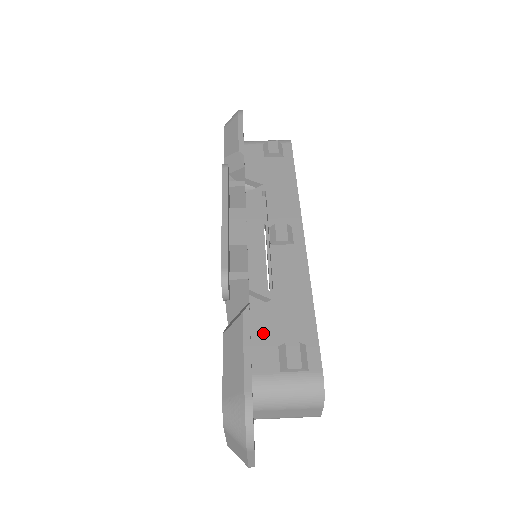
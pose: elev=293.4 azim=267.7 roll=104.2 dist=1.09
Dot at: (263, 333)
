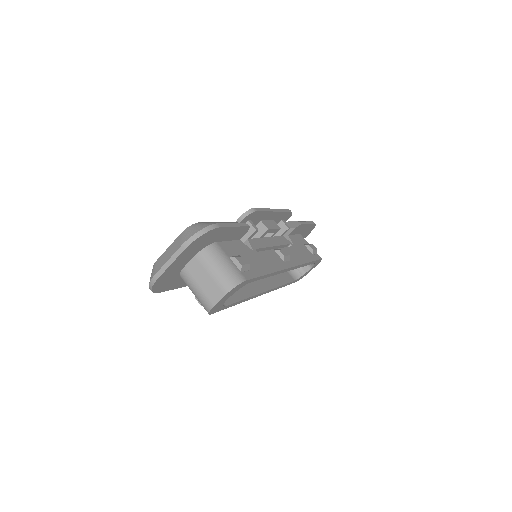
Dot at: (237, 247)
